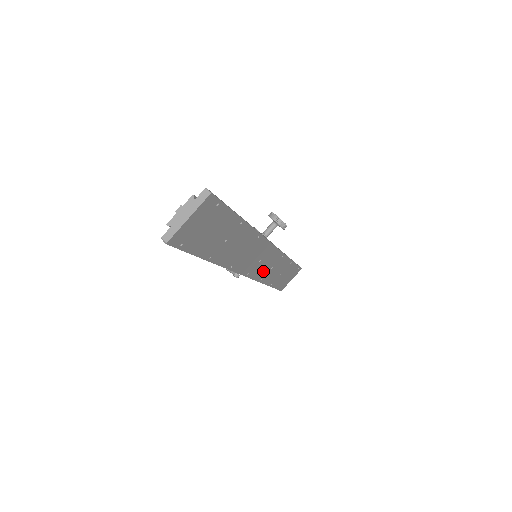
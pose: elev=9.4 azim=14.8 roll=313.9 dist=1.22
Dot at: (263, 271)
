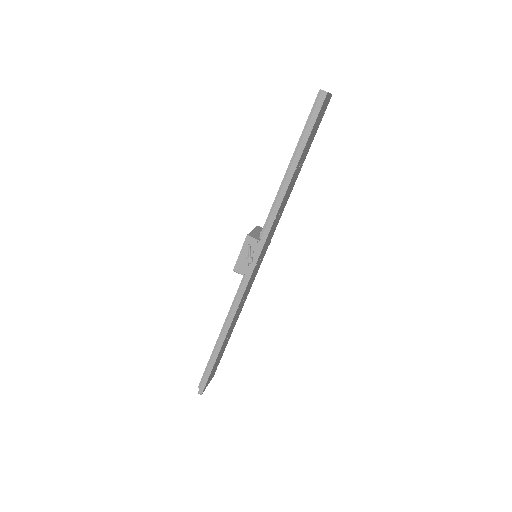
Dot at: (246, 291)
